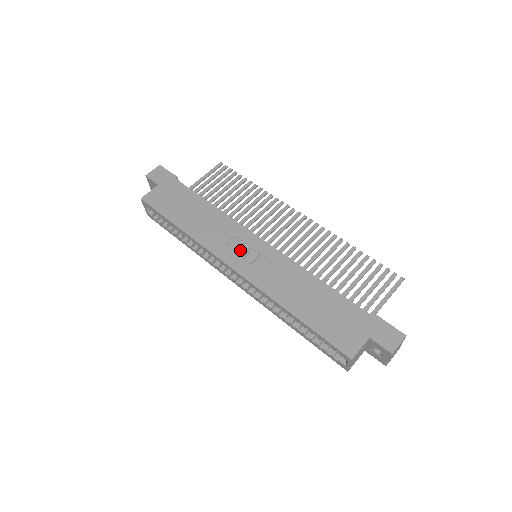
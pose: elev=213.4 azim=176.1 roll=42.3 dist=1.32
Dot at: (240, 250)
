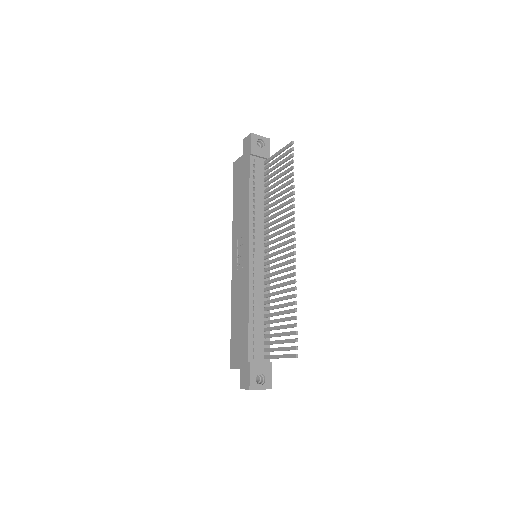
Dot at: (240, 250)
